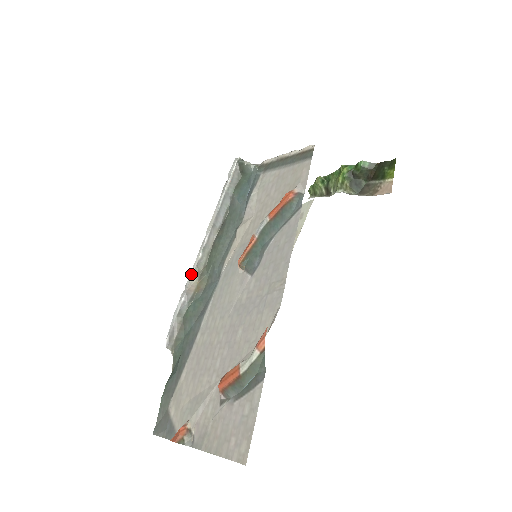
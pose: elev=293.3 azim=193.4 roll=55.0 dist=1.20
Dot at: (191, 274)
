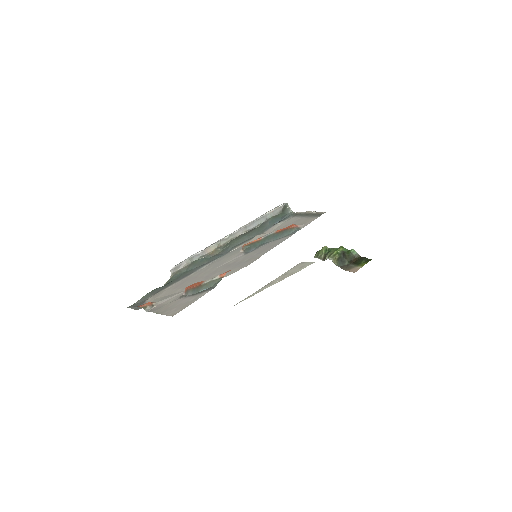
Dot at: (214, 243)
